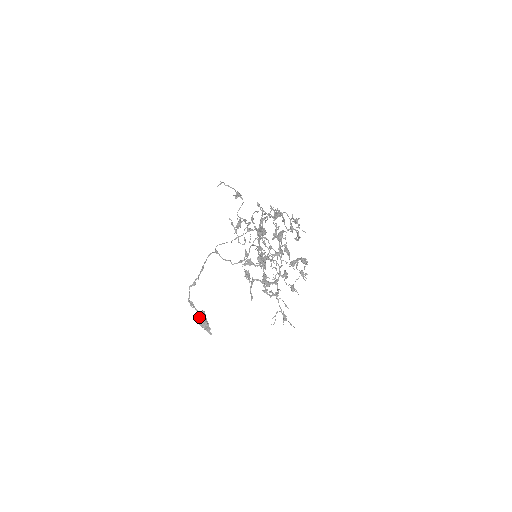
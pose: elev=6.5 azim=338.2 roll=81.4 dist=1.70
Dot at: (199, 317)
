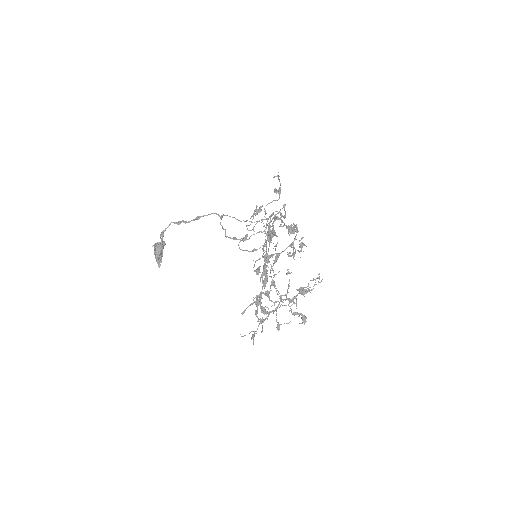
Dot at: (159, 246)
